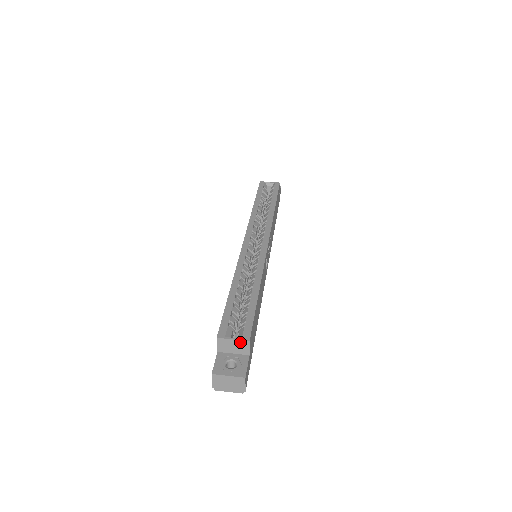
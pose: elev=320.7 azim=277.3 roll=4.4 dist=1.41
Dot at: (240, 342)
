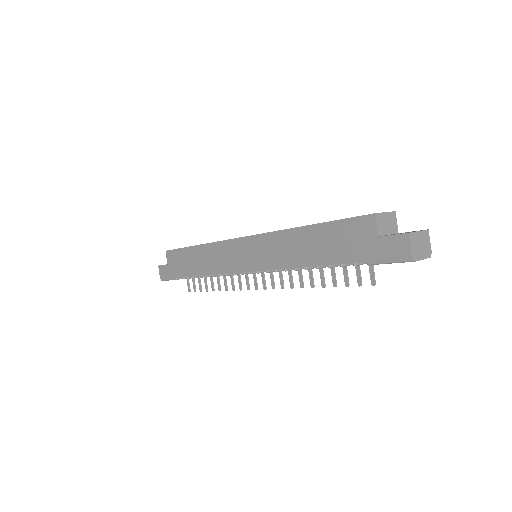
Dot at: (390, 215)
